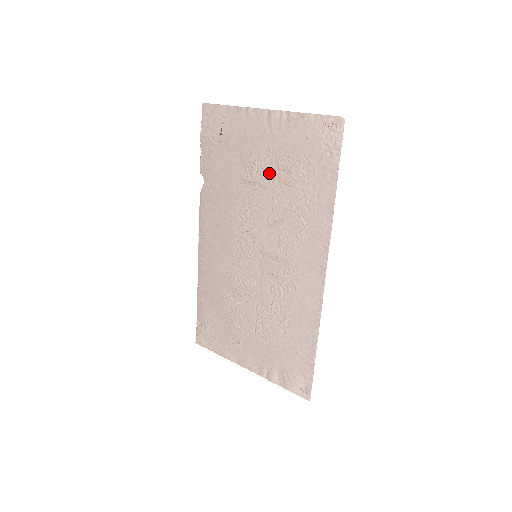
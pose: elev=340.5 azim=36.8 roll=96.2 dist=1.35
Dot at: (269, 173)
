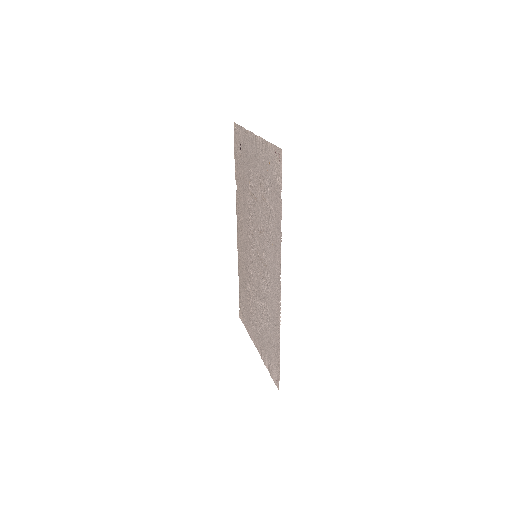
Dot at: (257, 188)
